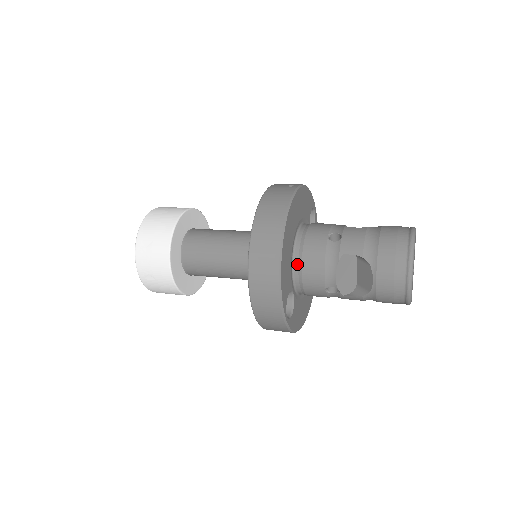
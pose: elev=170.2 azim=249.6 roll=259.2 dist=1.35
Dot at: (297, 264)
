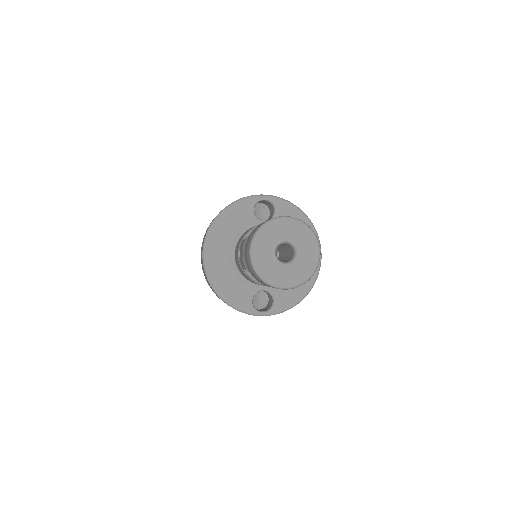
Dot at: occluded
